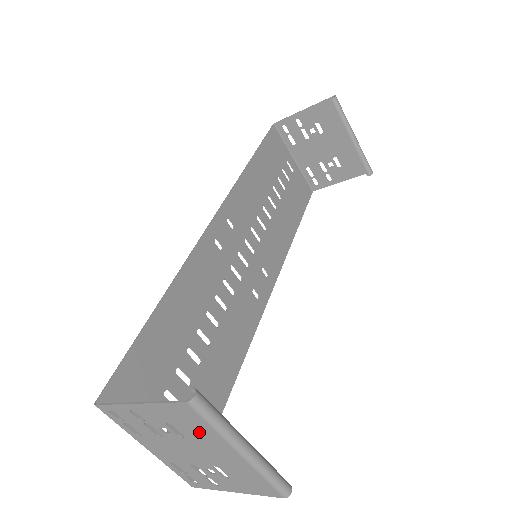
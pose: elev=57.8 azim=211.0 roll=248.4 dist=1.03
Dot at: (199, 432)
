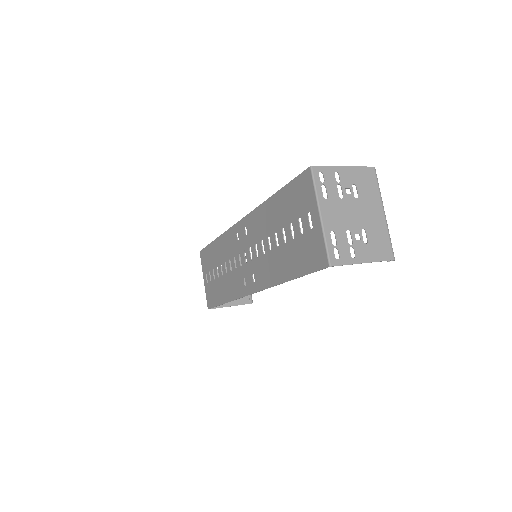
Dot at: (369, 192)
